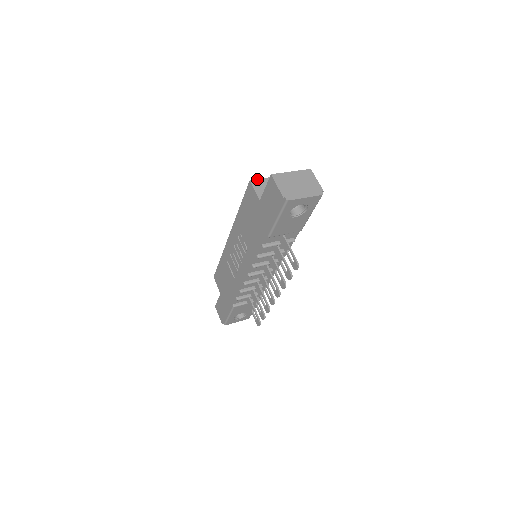
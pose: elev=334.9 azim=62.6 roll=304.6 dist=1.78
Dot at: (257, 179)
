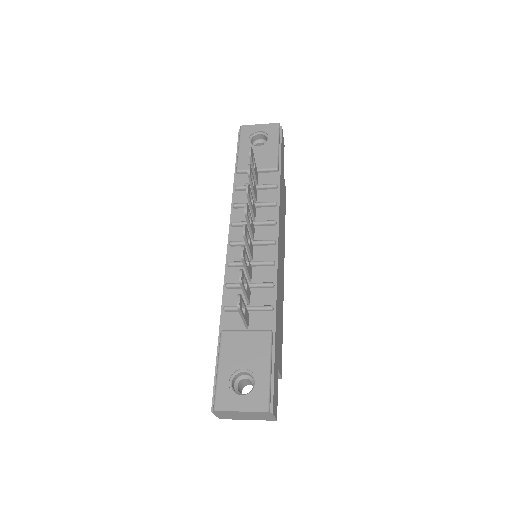
Dot at: occluded
